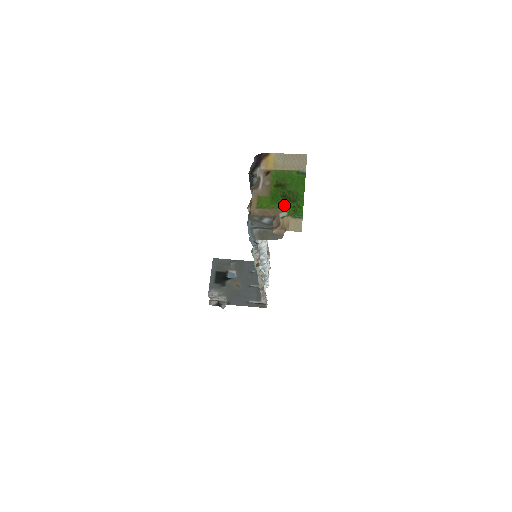
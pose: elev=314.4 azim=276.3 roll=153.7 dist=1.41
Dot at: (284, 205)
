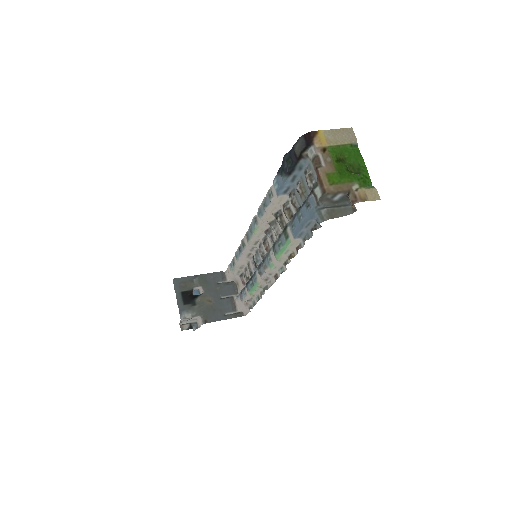
Dot at: (353, 178)
